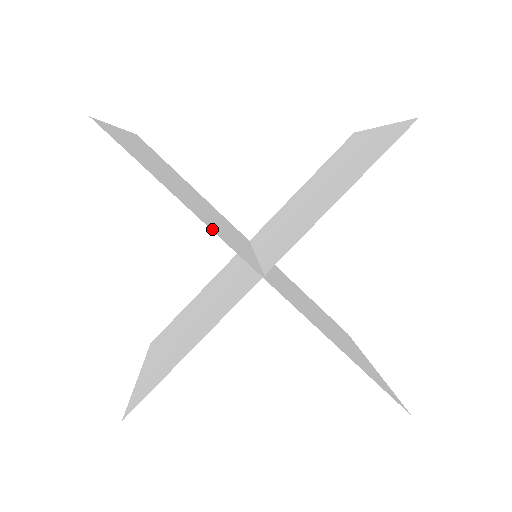
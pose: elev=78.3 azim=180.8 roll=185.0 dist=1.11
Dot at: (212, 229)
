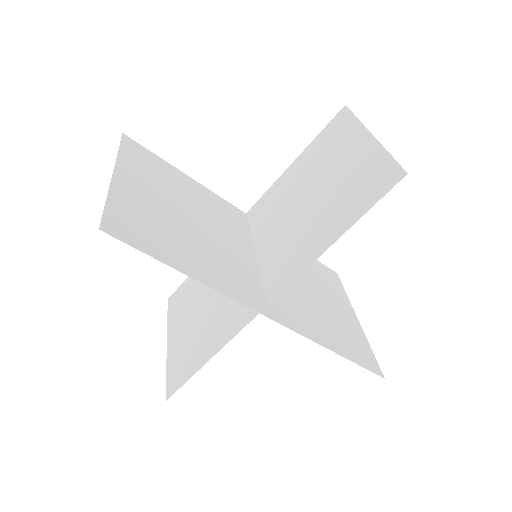
Dot at: (221, 289)
